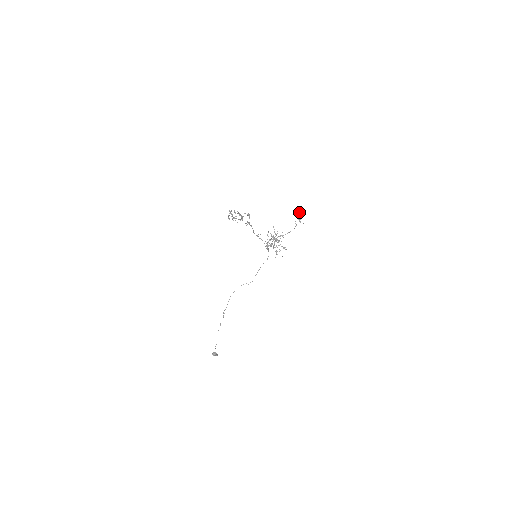
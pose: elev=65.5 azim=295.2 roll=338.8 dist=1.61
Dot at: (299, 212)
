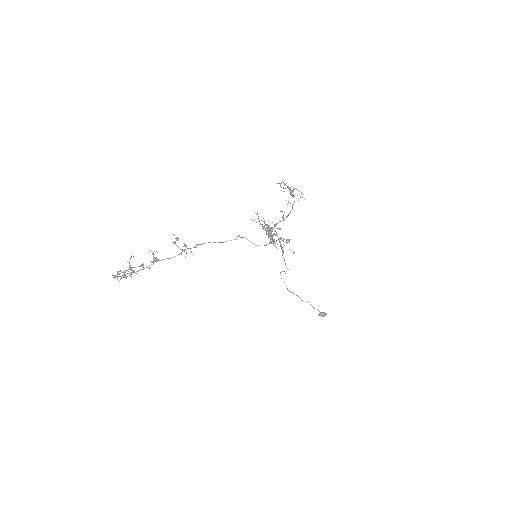
Dot at: occluded
